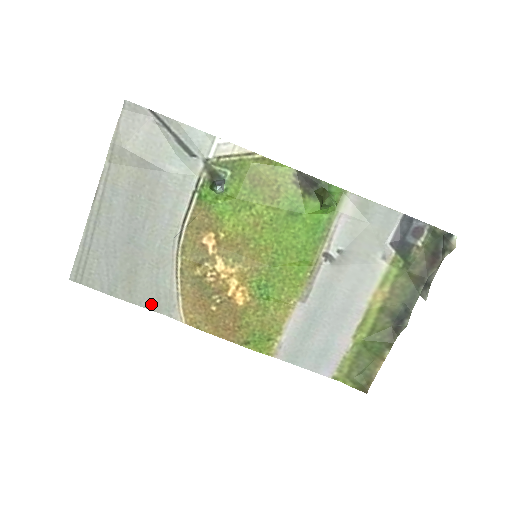
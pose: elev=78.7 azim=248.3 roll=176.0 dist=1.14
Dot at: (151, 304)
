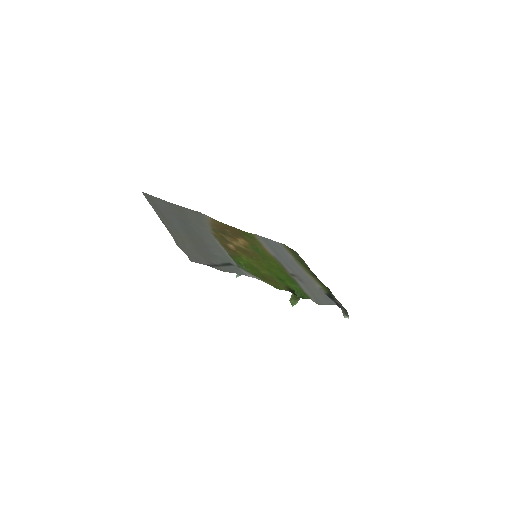
Dot at: (192, 211)
